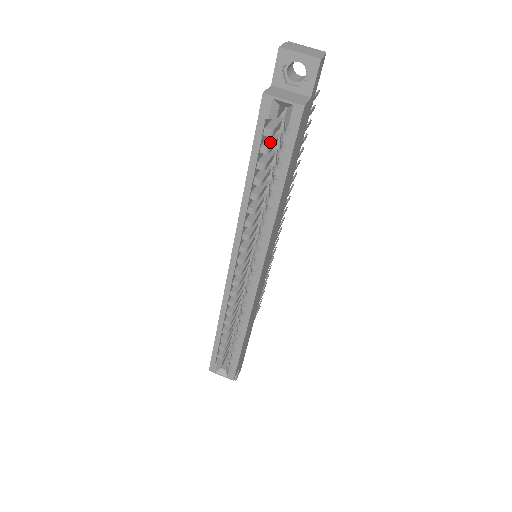
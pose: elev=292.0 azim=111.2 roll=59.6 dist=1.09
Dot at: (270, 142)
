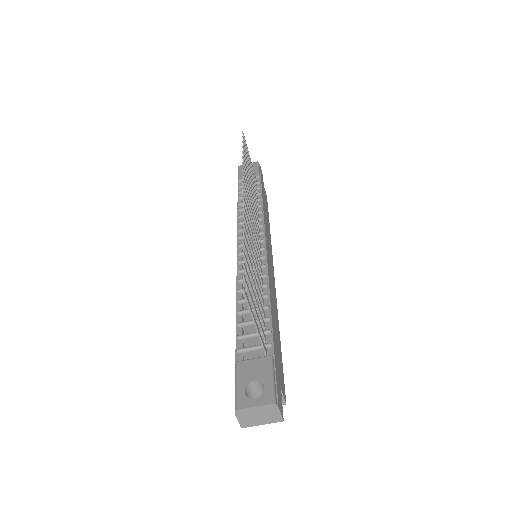
Dot at: occluded
